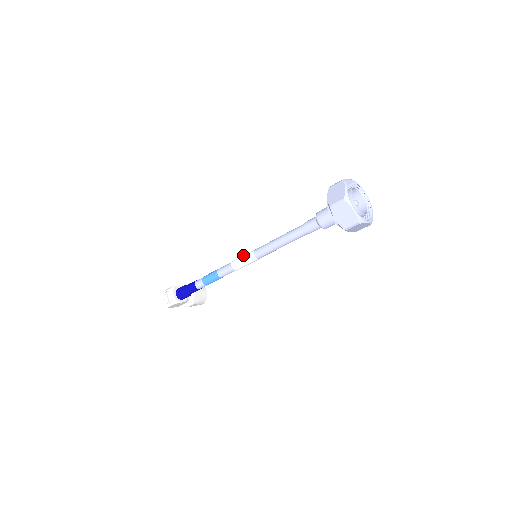
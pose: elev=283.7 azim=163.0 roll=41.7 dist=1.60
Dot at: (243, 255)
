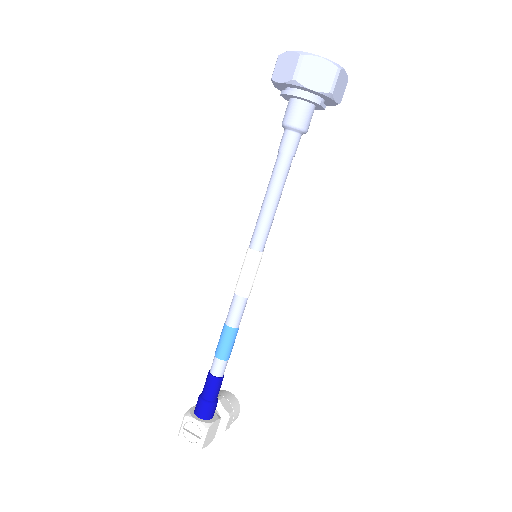
Dot at: occluded
